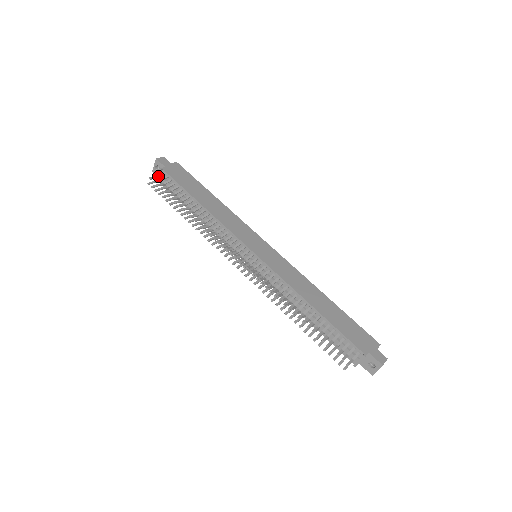
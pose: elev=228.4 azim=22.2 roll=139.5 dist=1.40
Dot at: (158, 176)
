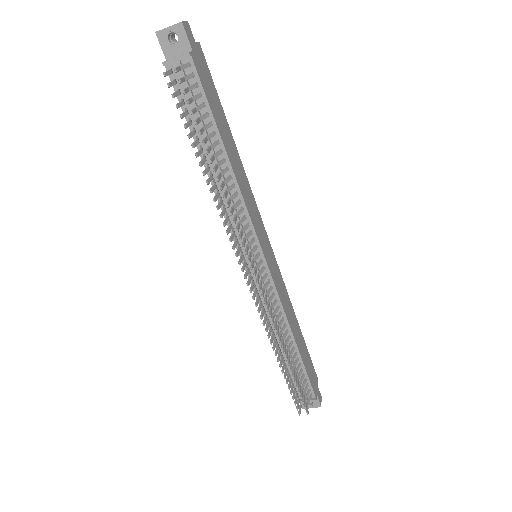
Dot at: (183, 67)
